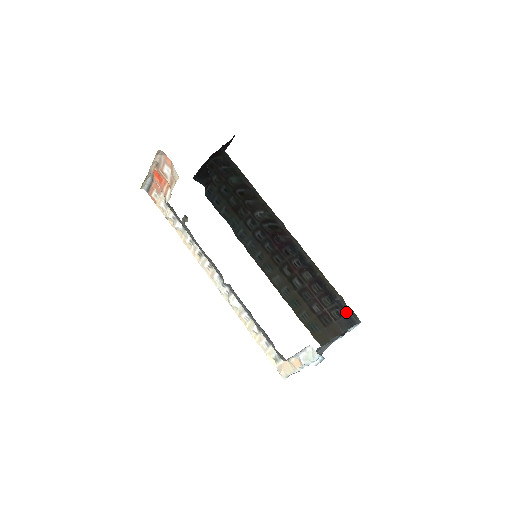
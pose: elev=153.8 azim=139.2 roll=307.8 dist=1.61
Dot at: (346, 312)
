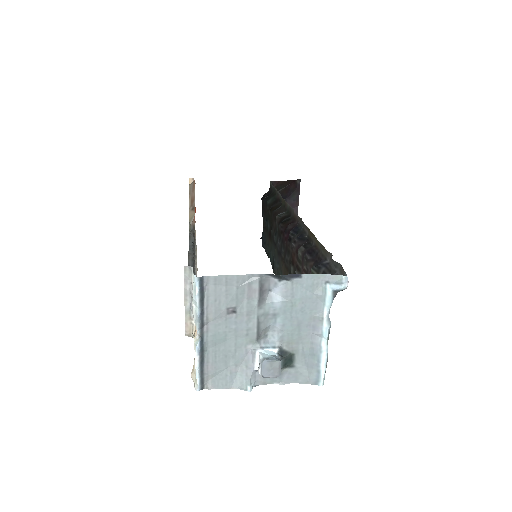
Dot at: (333, 274)
